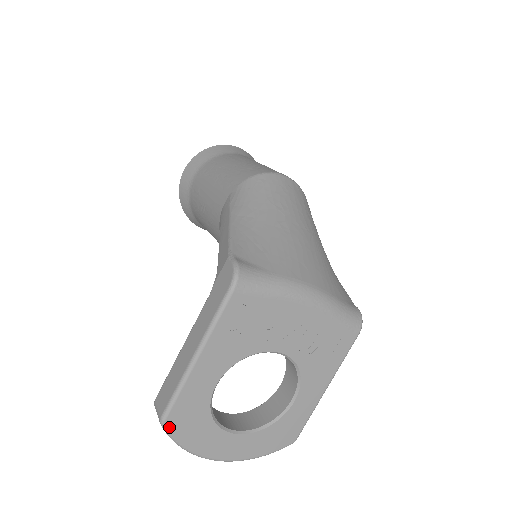
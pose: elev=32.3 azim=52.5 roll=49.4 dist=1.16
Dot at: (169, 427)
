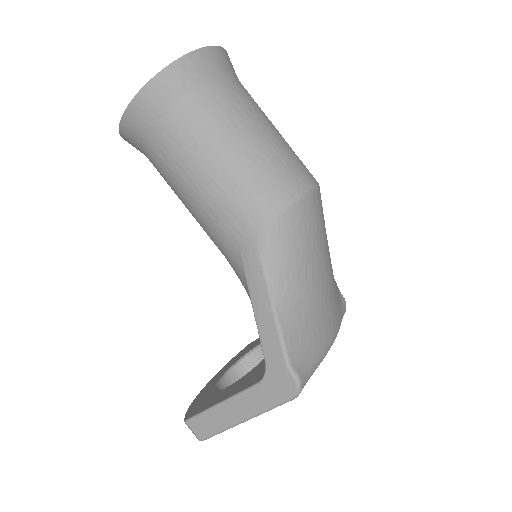
Dot at: occluded
